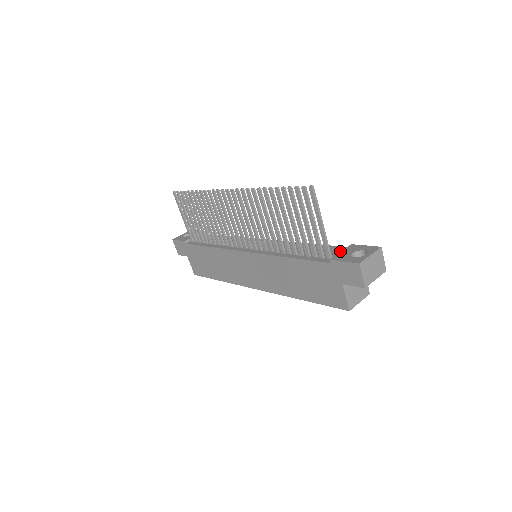
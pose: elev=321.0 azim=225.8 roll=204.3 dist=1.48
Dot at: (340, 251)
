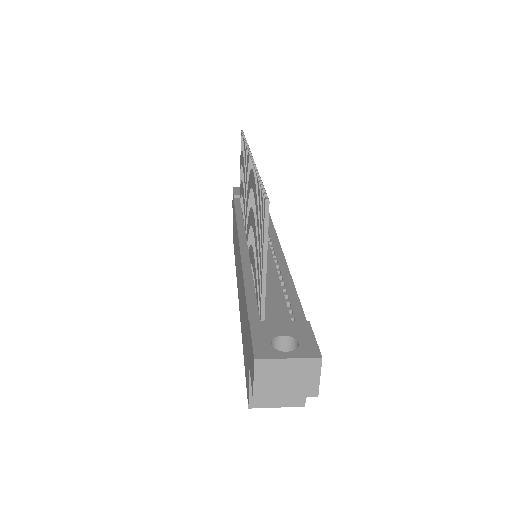
Dot at: (289, 319)
